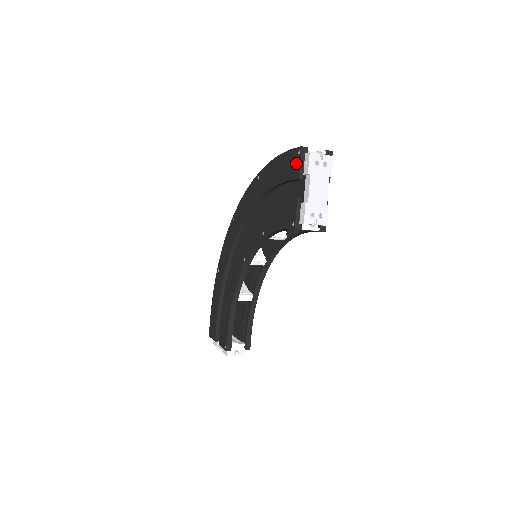
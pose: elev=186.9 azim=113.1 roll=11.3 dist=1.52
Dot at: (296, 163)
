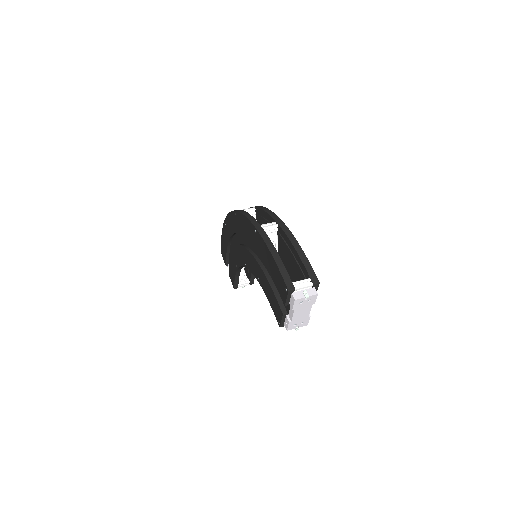
Dot at: (284, 293)
